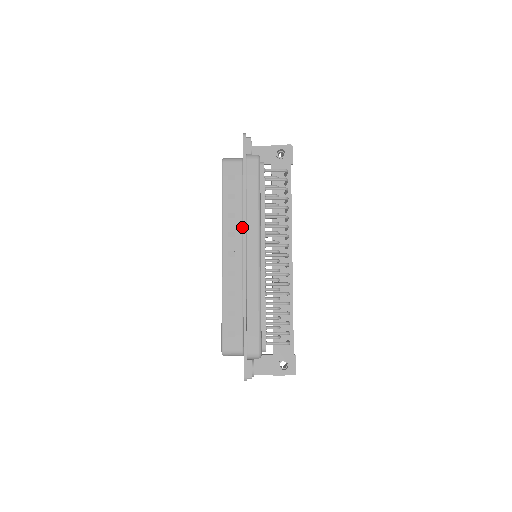
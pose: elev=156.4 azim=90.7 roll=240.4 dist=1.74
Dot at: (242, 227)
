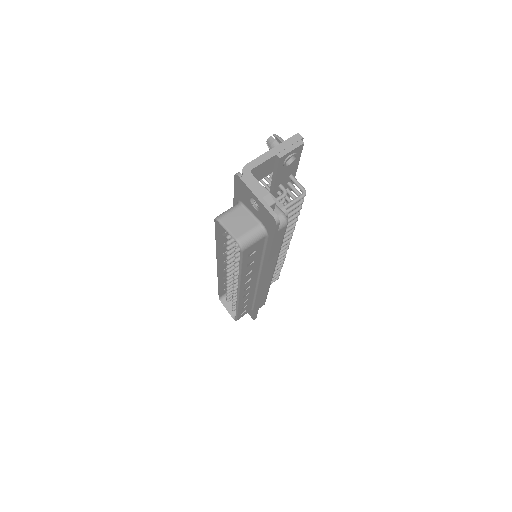
Dot at: (259, 271)
